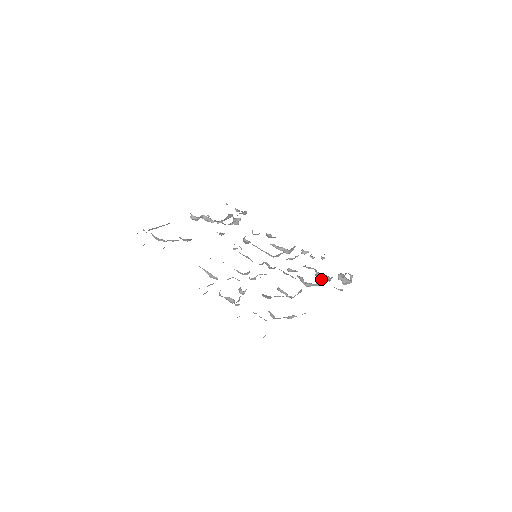
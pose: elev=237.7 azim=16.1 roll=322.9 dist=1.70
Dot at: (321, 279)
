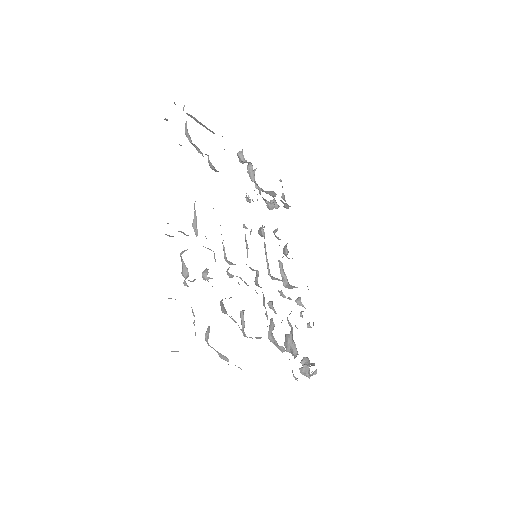
Dot at: (288, 345)
